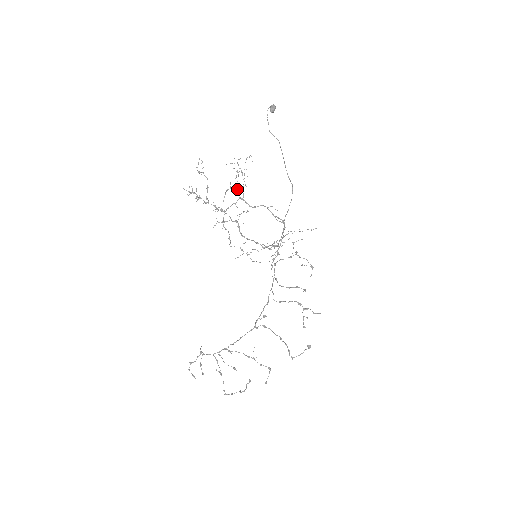
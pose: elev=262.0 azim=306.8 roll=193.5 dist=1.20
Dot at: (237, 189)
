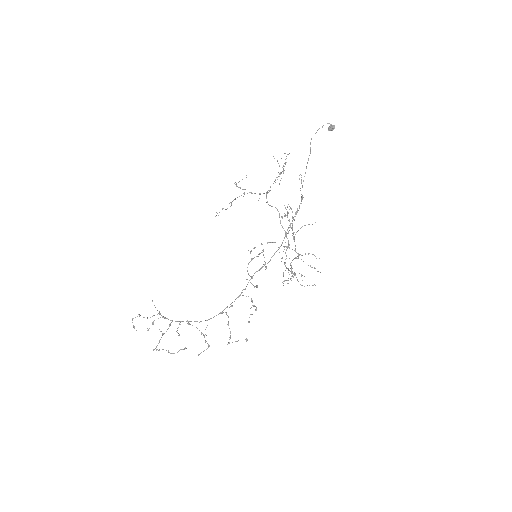
Dot at: occluded
